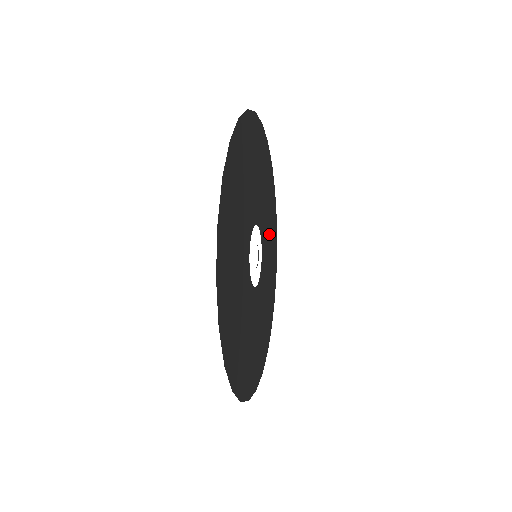
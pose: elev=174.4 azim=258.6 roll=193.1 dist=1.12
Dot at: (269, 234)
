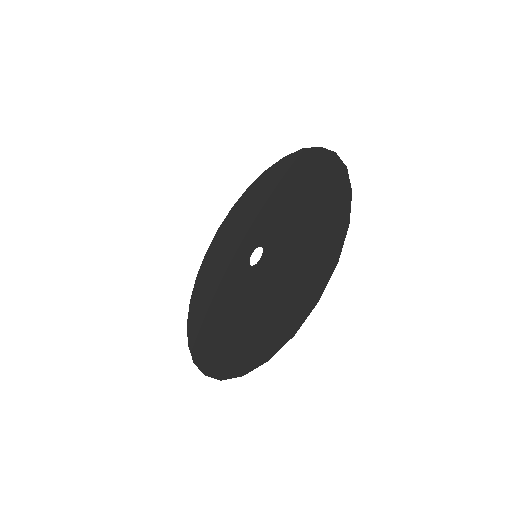
Dot at: (222, 256)
